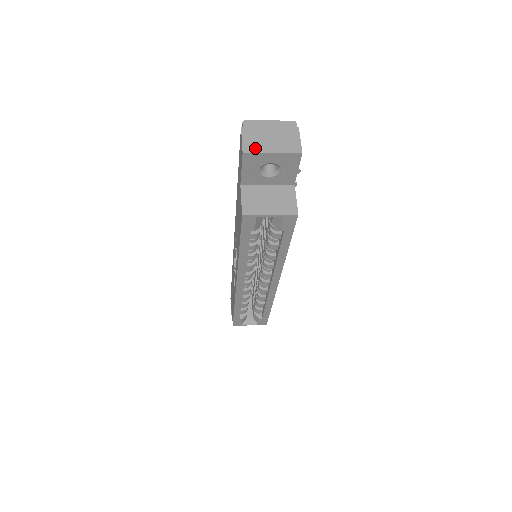
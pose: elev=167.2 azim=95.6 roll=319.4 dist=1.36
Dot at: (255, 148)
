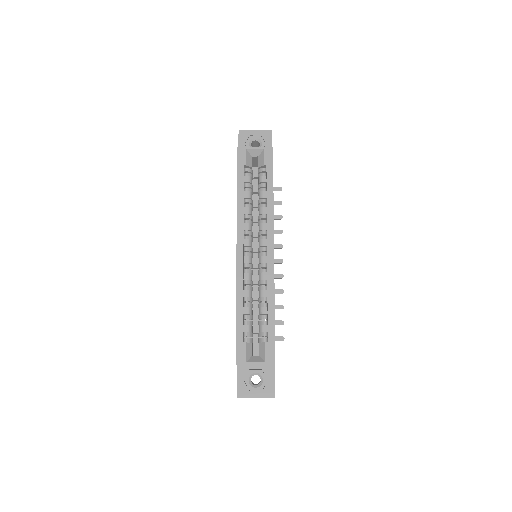
Dot at: (246, 132)
